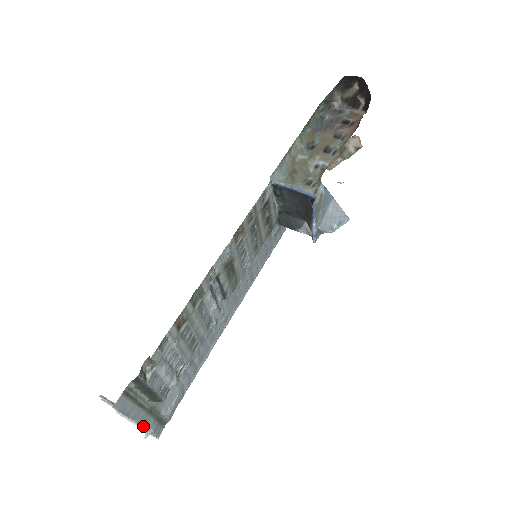
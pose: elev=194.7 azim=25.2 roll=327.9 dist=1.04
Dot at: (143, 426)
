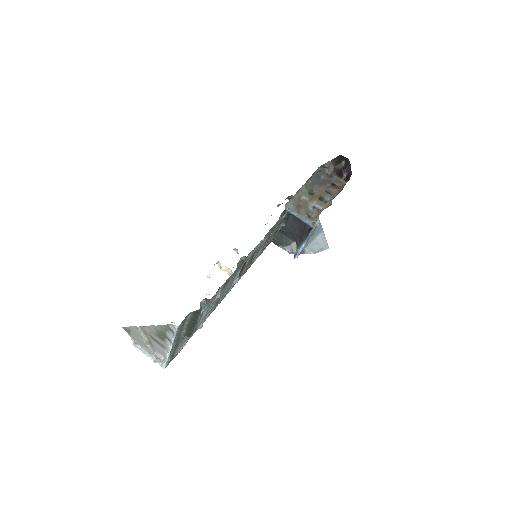
Dot at: (170, 352)
